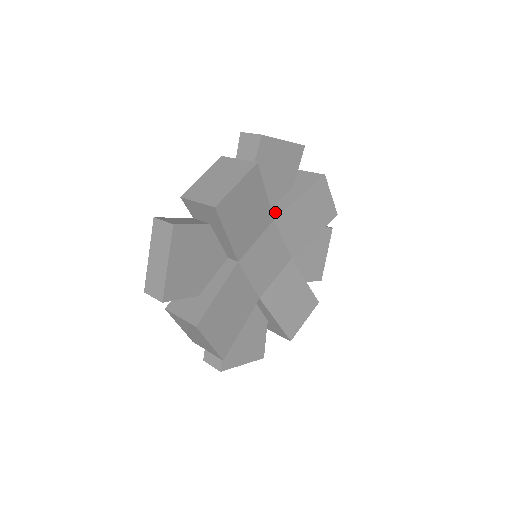
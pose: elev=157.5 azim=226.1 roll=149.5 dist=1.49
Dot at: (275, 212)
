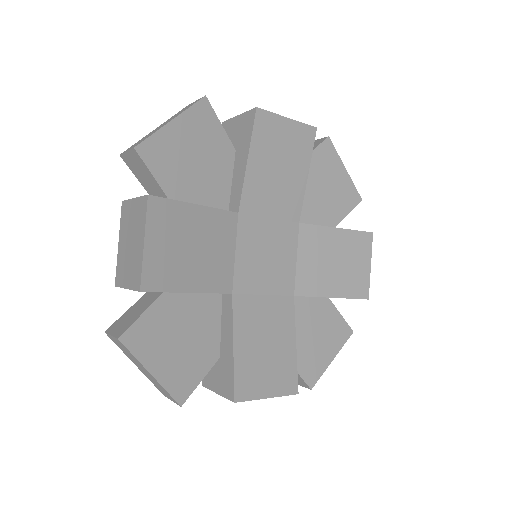
Dot at: occluded
